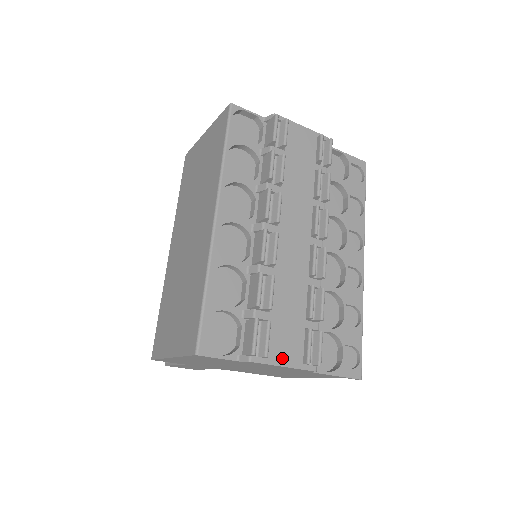
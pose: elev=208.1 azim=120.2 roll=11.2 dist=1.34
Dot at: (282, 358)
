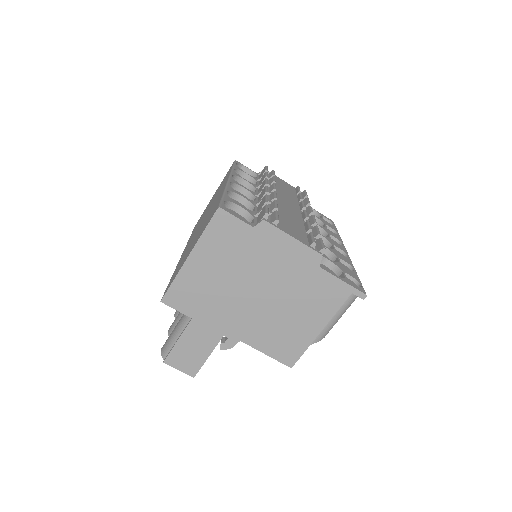
Dot at: (291, 234)
